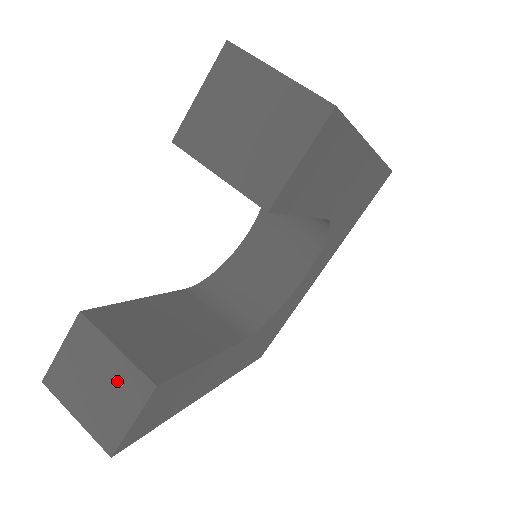
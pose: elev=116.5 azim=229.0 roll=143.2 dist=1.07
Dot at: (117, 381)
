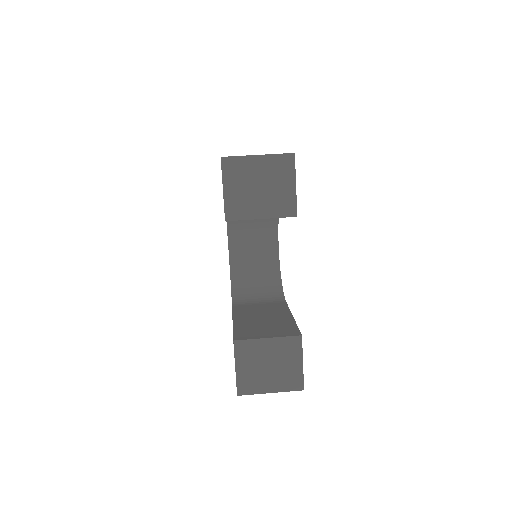
Dot at: (280, 353)
